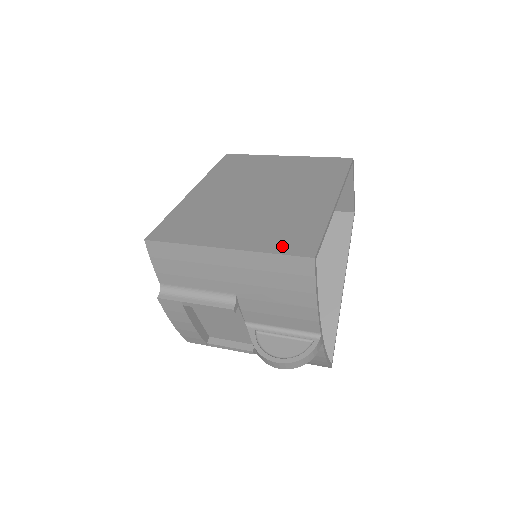
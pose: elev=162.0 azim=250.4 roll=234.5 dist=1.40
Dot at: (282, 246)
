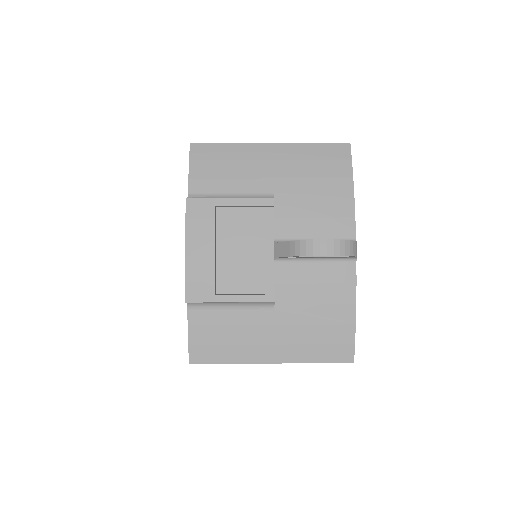
Dot at: occluded
